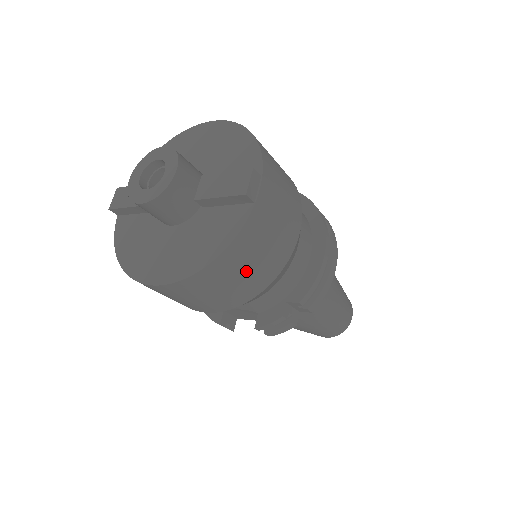
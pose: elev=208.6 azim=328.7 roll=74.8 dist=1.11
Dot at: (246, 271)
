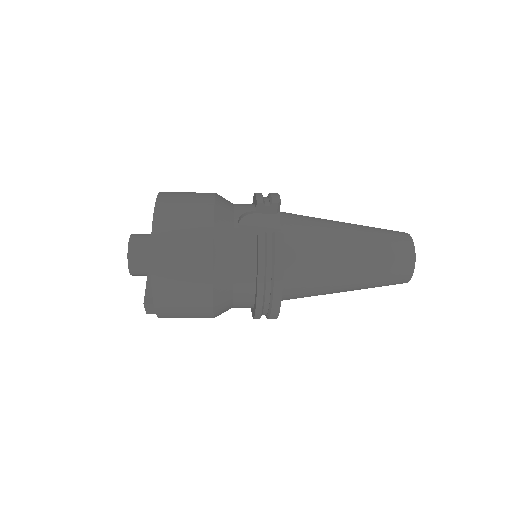
Dot at: occluded
